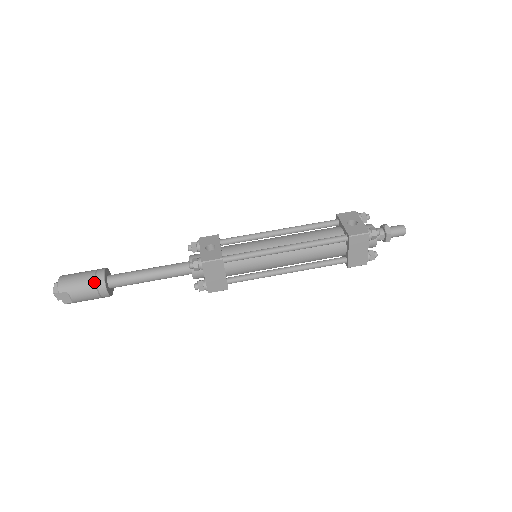
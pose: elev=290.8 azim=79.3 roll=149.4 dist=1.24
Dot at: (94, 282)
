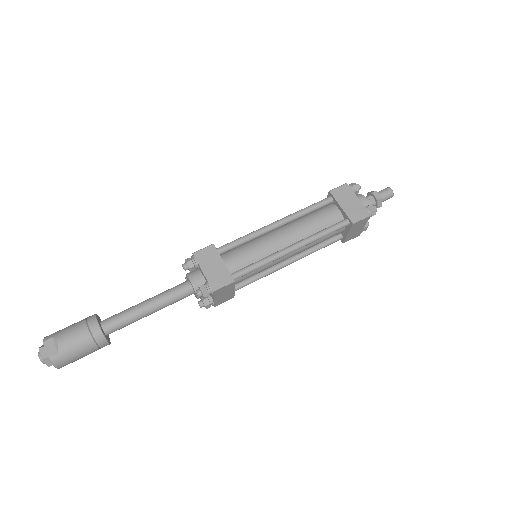
Dot at: (84, 320)
